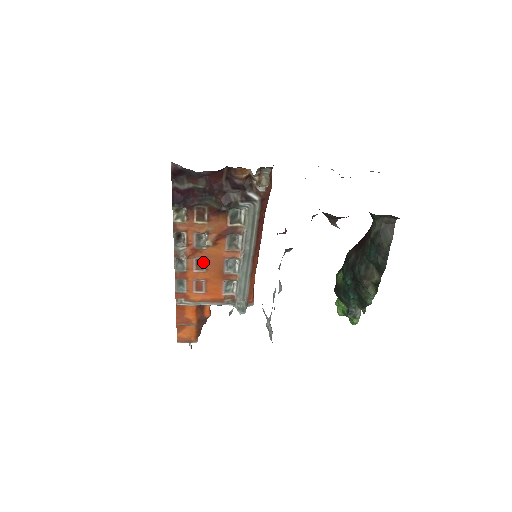
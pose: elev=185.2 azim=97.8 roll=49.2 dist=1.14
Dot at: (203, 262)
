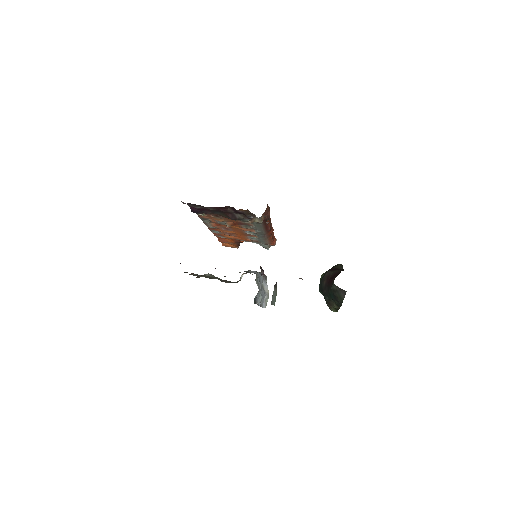
Dot at: (228, 228)
